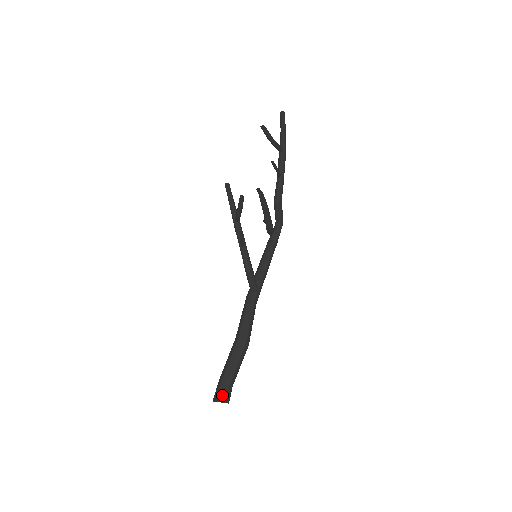
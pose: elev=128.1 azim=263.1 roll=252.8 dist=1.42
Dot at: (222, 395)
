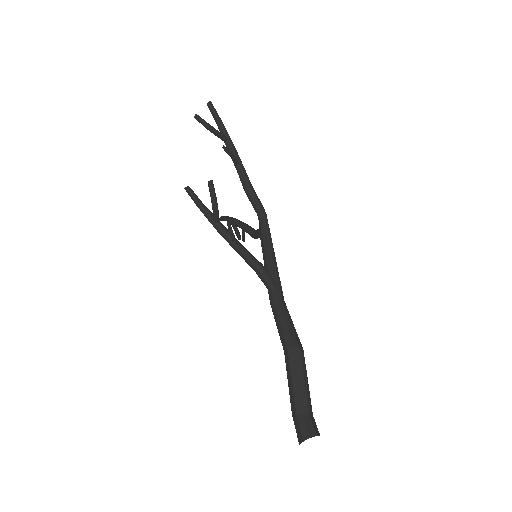
Dot at: (307, 428)
